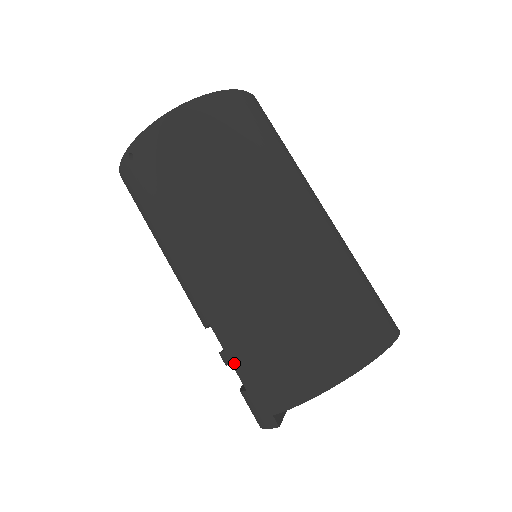
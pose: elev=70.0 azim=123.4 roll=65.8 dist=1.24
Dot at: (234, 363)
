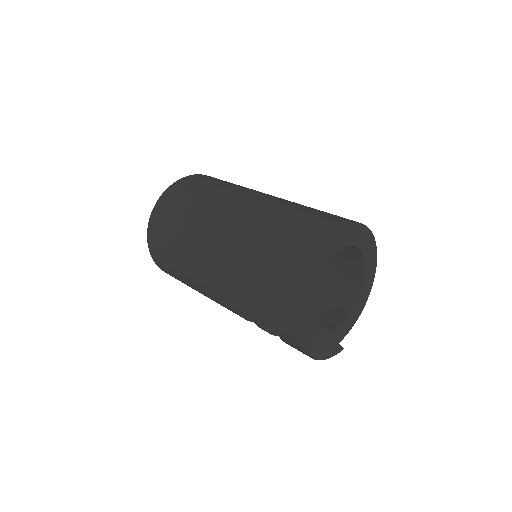
Dot at: (255, 294)
